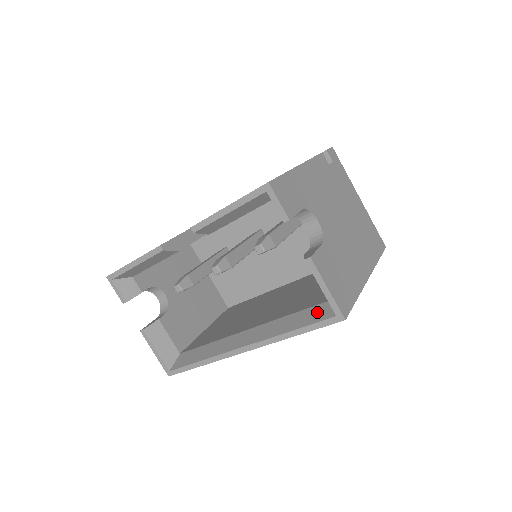
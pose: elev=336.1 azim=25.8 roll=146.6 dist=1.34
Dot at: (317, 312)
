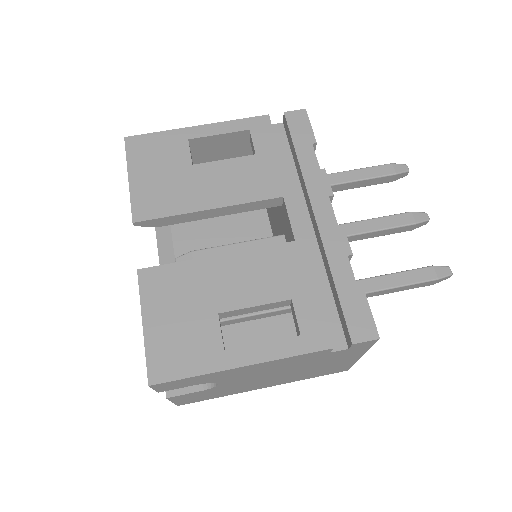
Dot at: occluded
